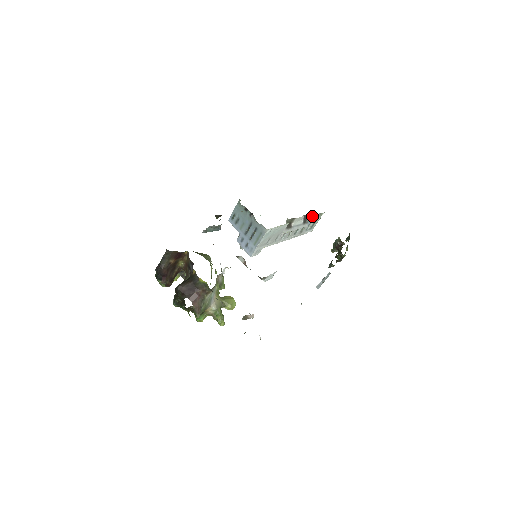
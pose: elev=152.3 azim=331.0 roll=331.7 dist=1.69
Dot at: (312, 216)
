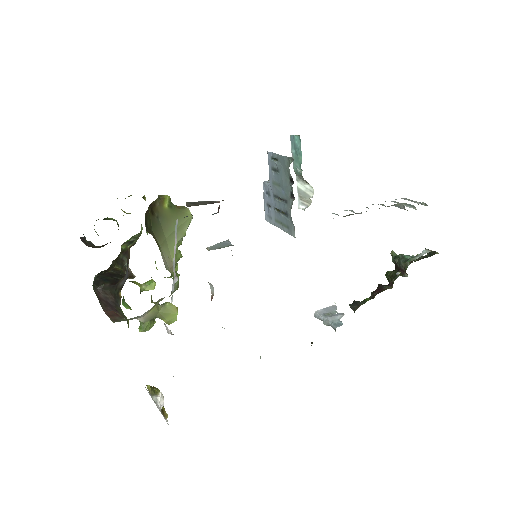
Dot at: (404, 208)
